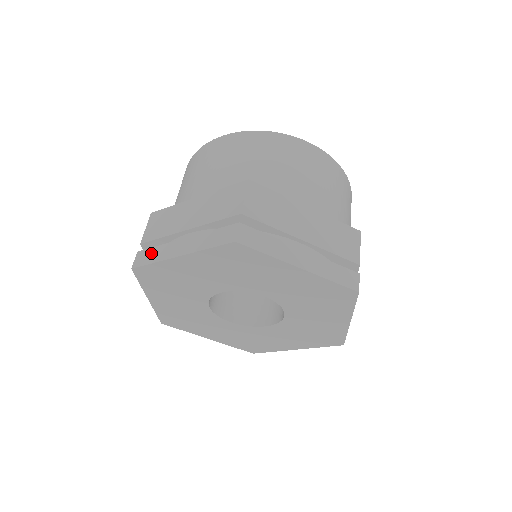
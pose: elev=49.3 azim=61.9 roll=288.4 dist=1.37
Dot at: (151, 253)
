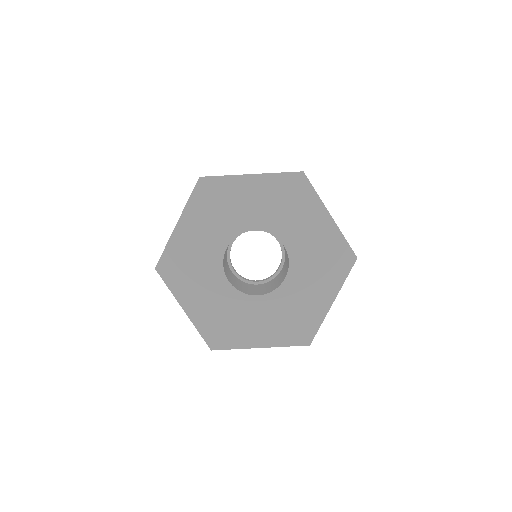
Dot at: occluded
